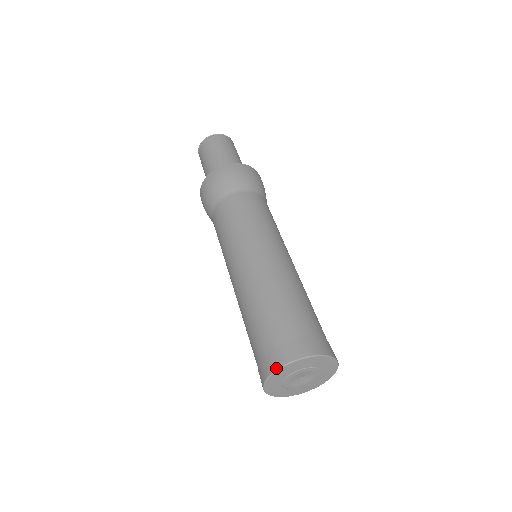
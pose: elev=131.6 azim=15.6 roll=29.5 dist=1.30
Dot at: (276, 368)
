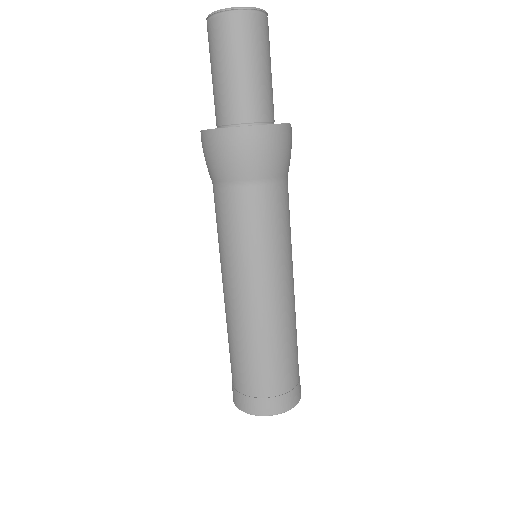
Dot at: (239, 409)
